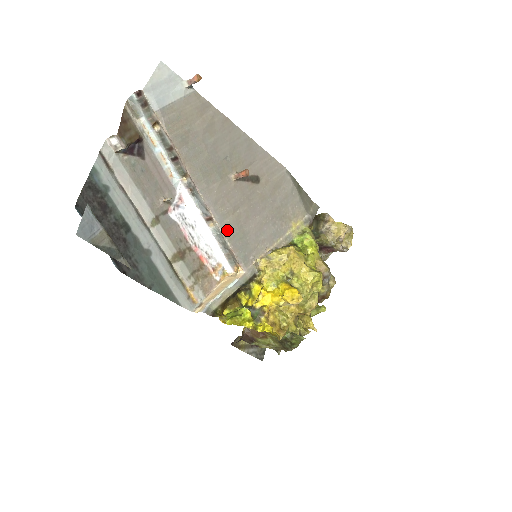
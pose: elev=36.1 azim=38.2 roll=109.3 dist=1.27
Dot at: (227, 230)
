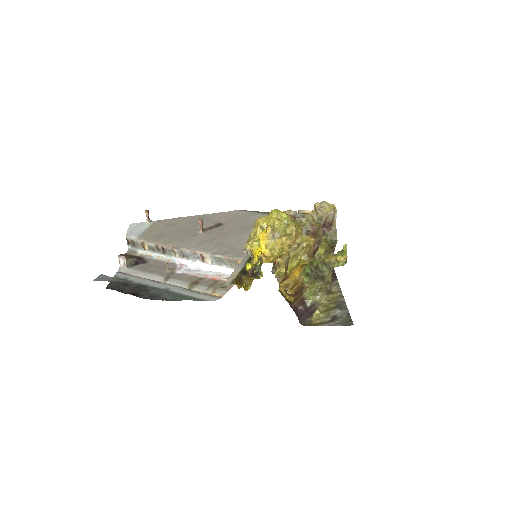
Dot at: (214, 252)
